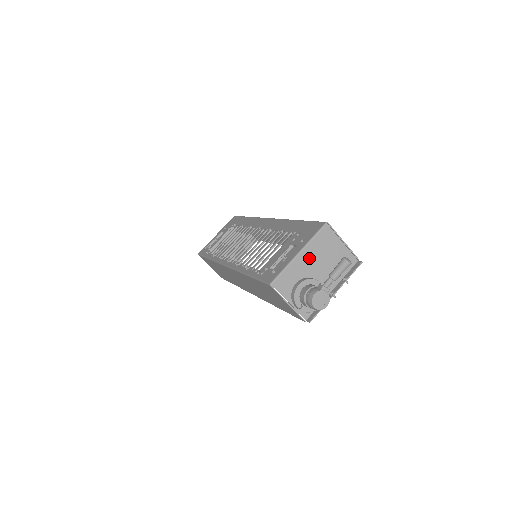
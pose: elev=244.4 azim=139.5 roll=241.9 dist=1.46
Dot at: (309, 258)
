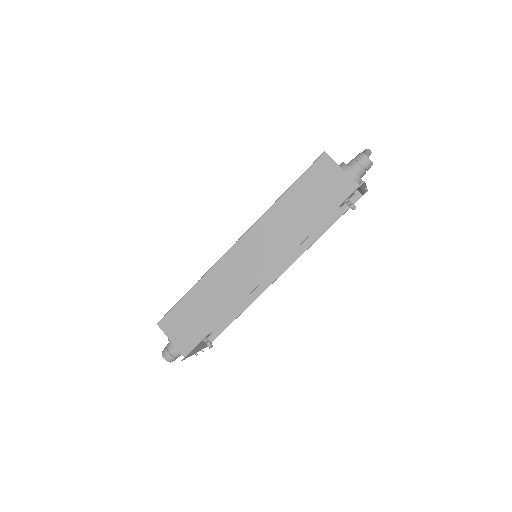
Dot at: occluded
